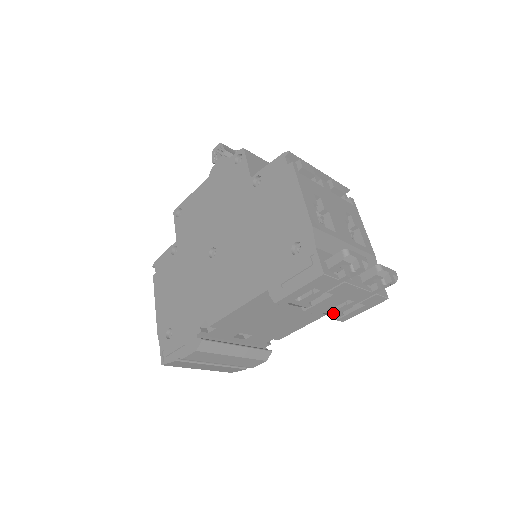
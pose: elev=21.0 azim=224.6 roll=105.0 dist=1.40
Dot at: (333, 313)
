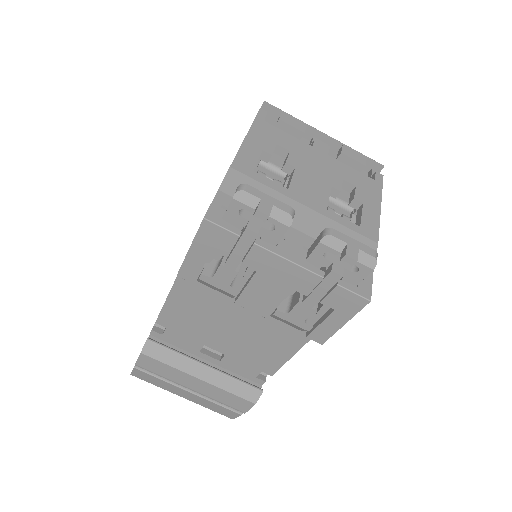
Dot at: (290, 319)
